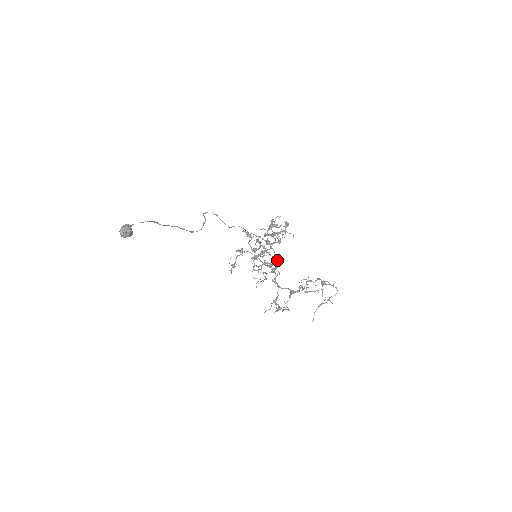
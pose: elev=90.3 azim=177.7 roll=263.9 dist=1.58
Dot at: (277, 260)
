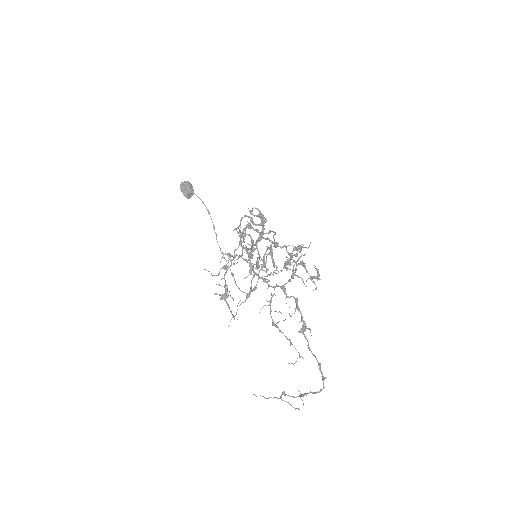
Dot at: (263, 224)
